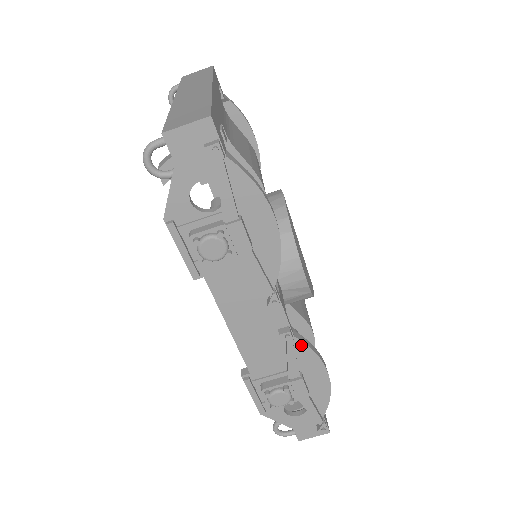
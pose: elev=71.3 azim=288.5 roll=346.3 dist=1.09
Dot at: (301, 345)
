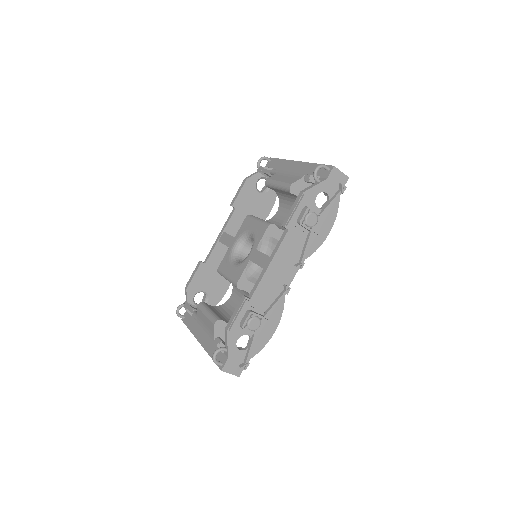
Dot at: (282, 302)
